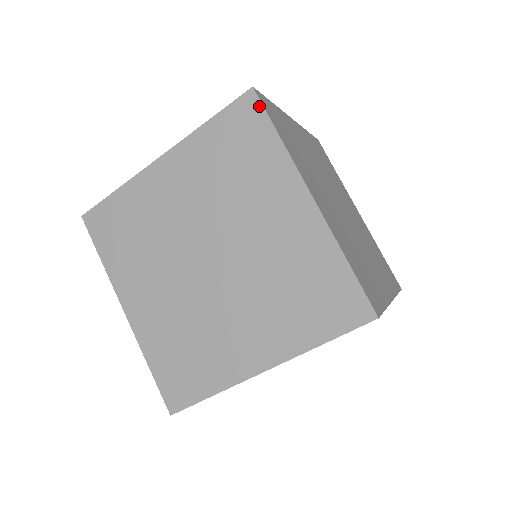
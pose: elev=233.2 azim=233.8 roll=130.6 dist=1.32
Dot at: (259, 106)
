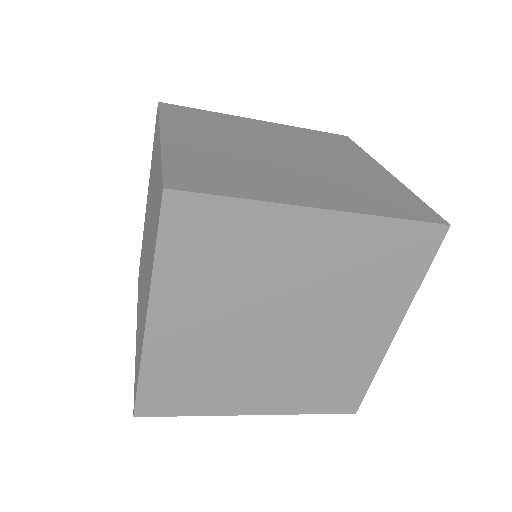
Dot at: occluded
